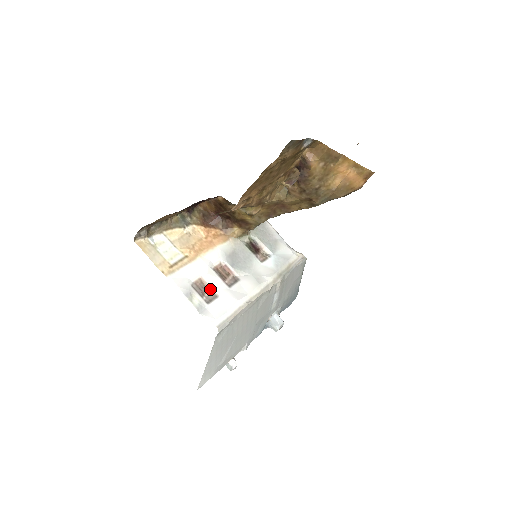
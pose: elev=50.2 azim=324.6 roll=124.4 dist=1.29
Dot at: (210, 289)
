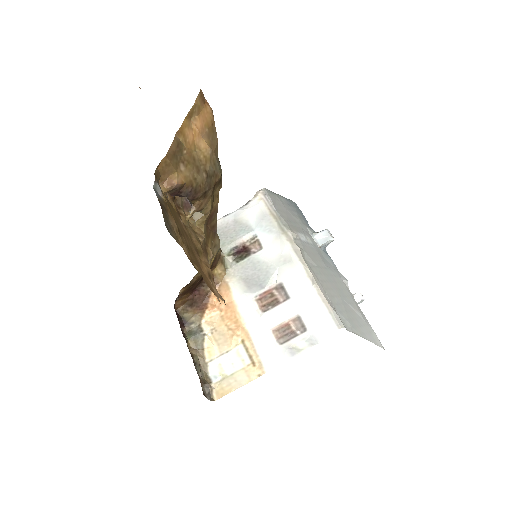
Dot at: (288, 322)
